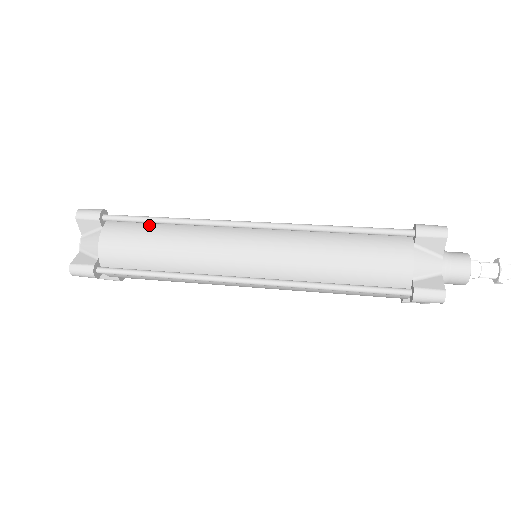
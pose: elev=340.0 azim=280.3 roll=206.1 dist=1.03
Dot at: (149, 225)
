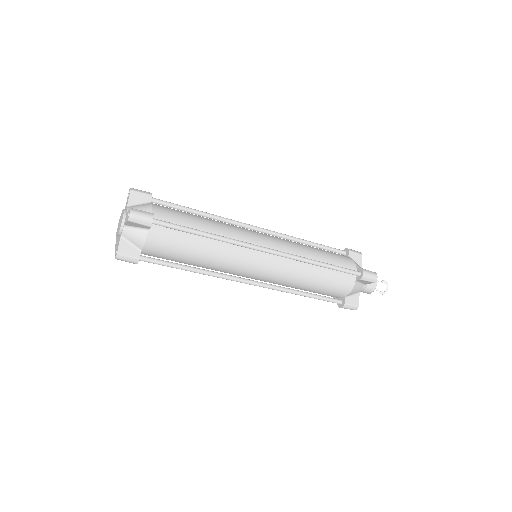
Dot at: occluded
